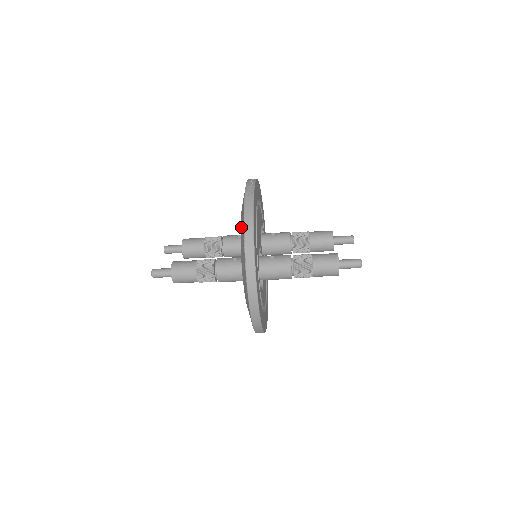
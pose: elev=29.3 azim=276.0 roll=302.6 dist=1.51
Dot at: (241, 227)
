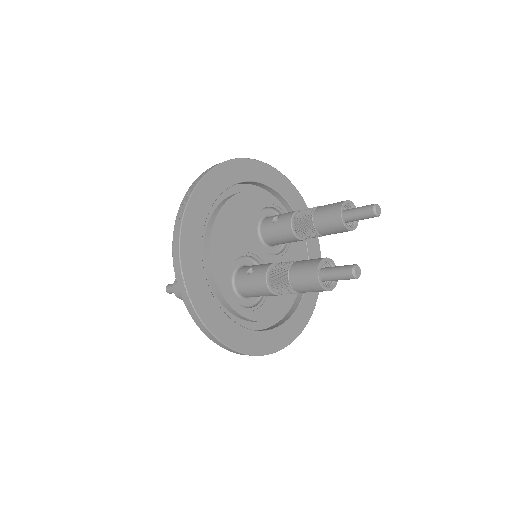
Dot at: occluded
